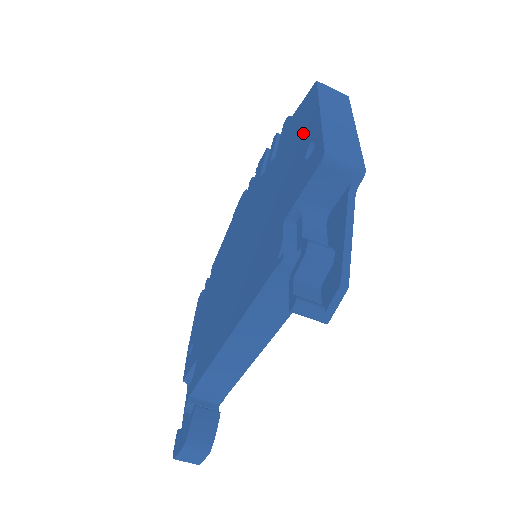
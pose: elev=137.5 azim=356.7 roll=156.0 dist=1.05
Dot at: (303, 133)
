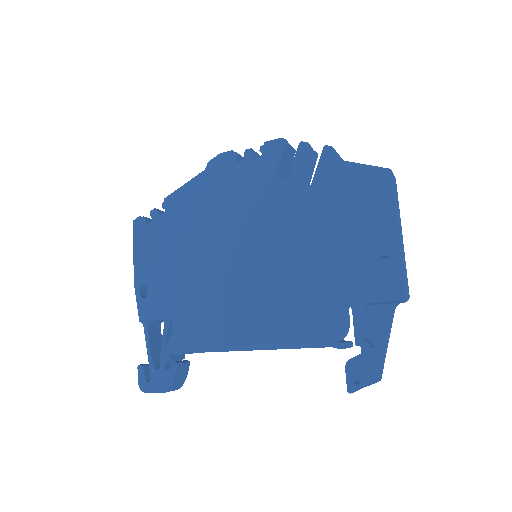
Dot at: (369, 224)
